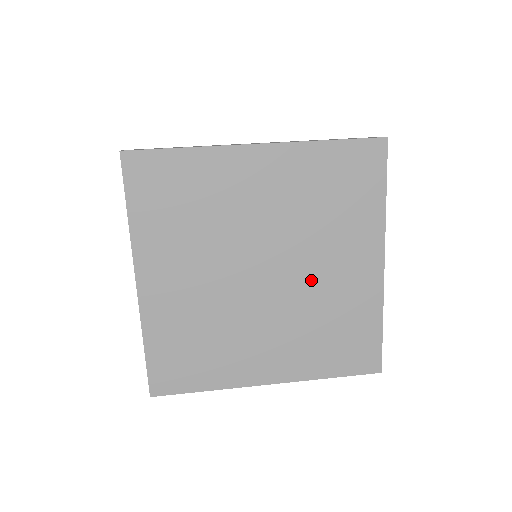
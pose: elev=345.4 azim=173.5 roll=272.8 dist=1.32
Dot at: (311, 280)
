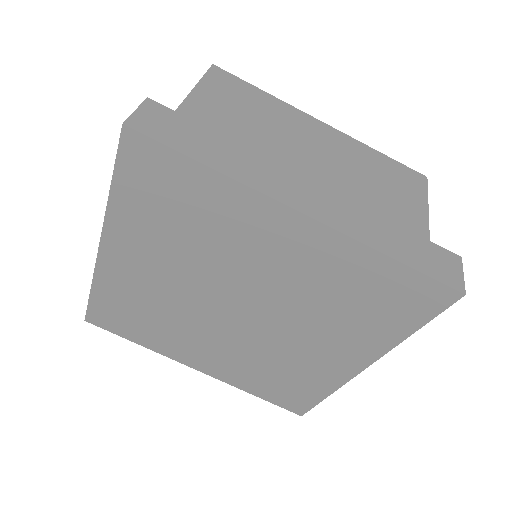
Dot at: (281, 340)
